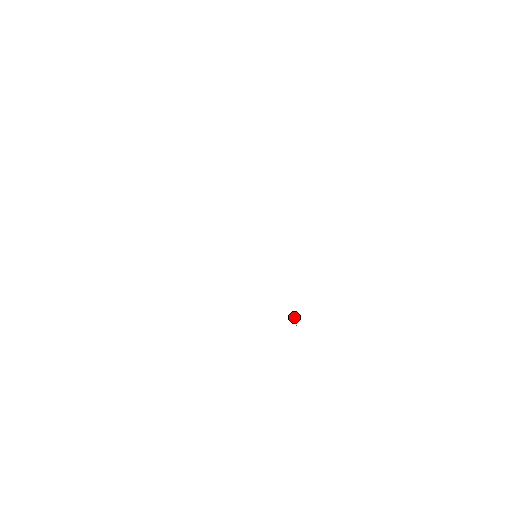
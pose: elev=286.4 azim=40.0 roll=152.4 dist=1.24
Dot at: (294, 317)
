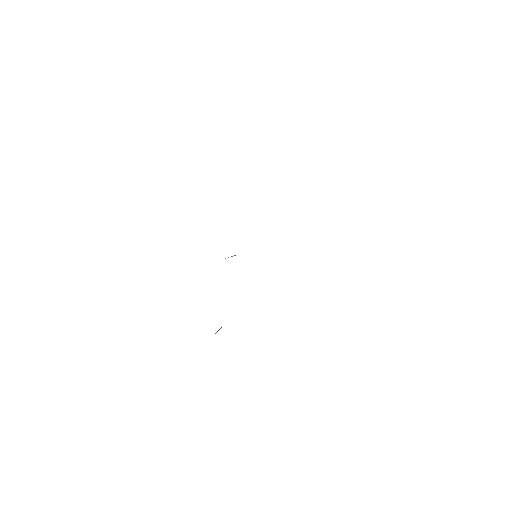
Dot at: occluded
